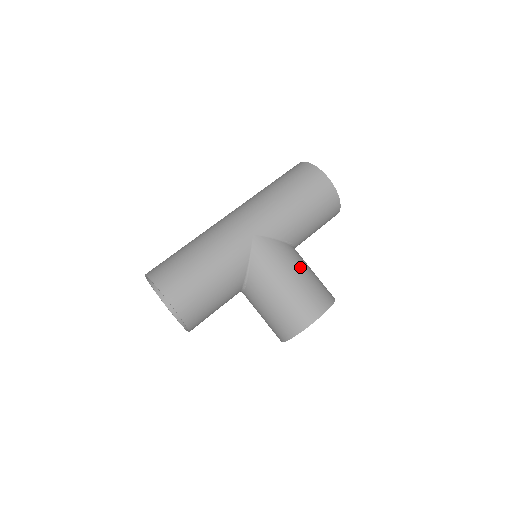
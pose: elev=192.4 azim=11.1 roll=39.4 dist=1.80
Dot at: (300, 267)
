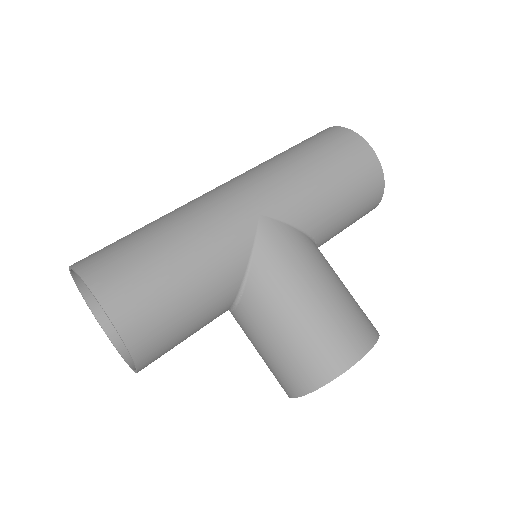
Dot at: (330, 274)
